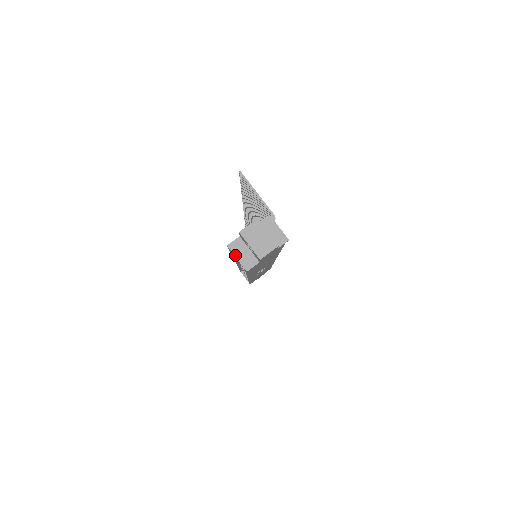
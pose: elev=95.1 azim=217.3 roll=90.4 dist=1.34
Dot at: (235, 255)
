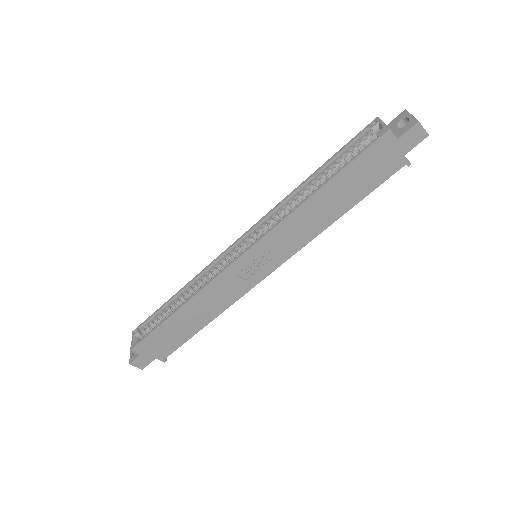
Dot at: occluded
